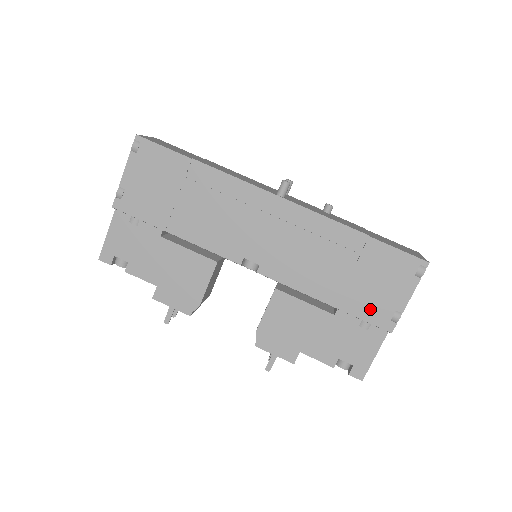
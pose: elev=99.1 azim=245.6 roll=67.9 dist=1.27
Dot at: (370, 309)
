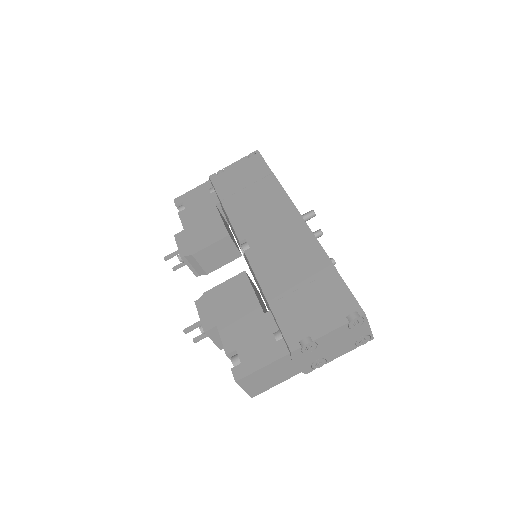
Dot at: (292, 322)
